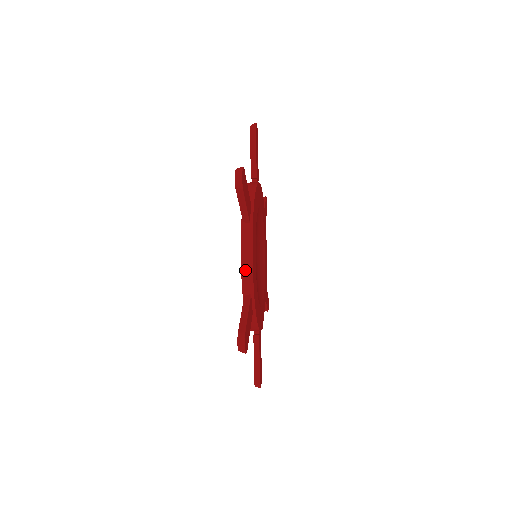
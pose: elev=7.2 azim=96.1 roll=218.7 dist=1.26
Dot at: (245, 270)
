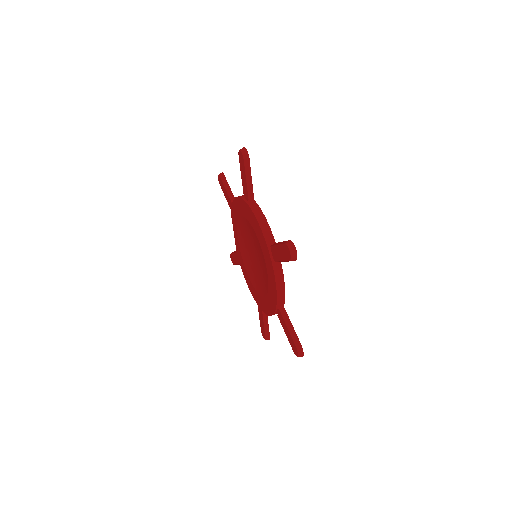
Dot at: occluded
